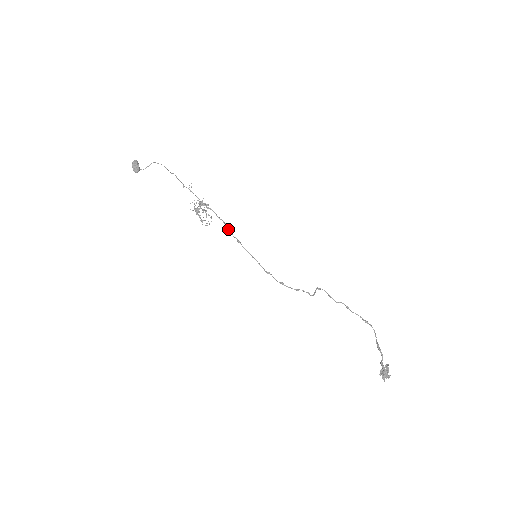
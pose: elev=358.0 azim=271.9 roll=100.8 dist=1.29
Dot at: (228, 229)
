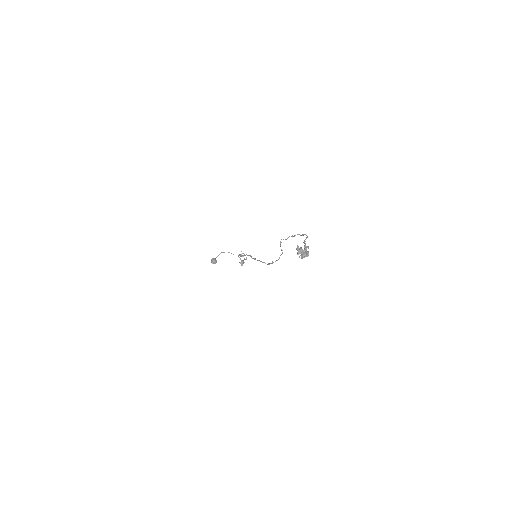
Dot at: occluded
